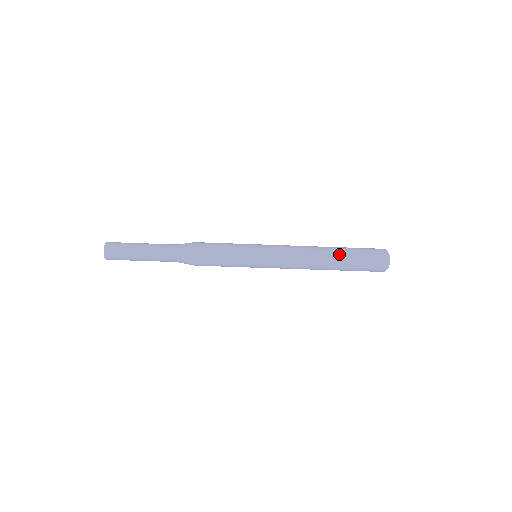
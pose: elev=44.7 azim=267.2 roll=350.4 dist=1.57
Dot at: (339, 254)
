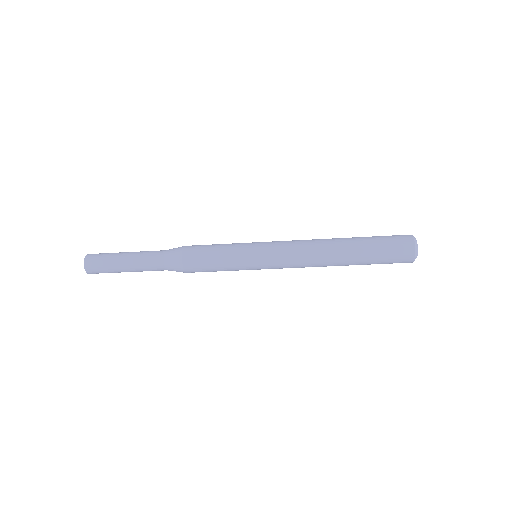
Dot at: (354, 251)
